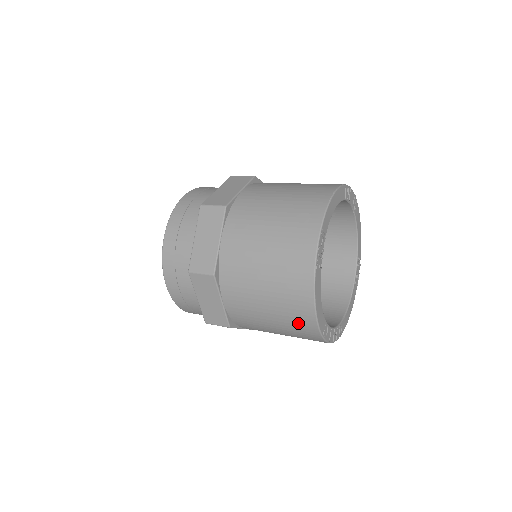
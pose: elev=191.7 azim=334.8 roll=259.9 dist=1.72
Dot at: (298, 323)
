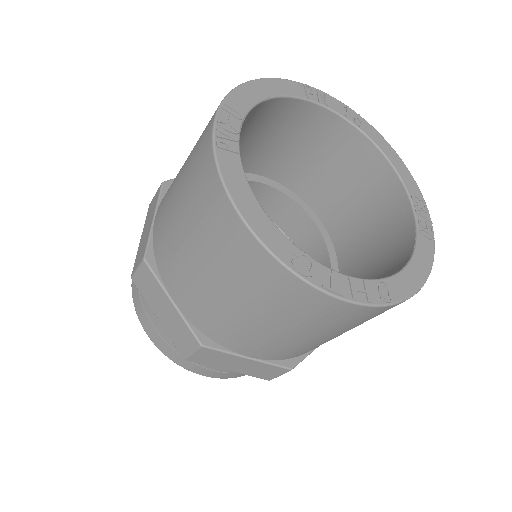
Dot at: (243, 263)
